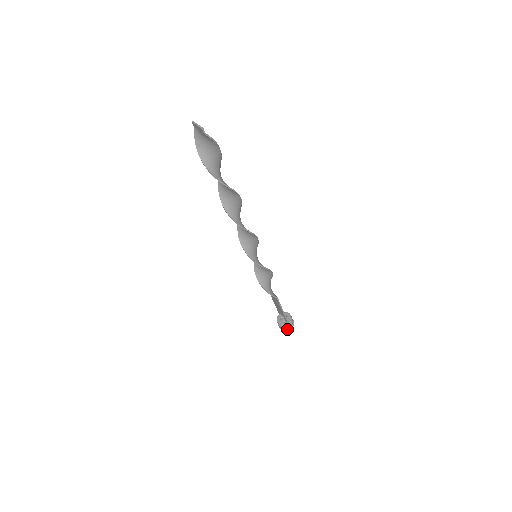
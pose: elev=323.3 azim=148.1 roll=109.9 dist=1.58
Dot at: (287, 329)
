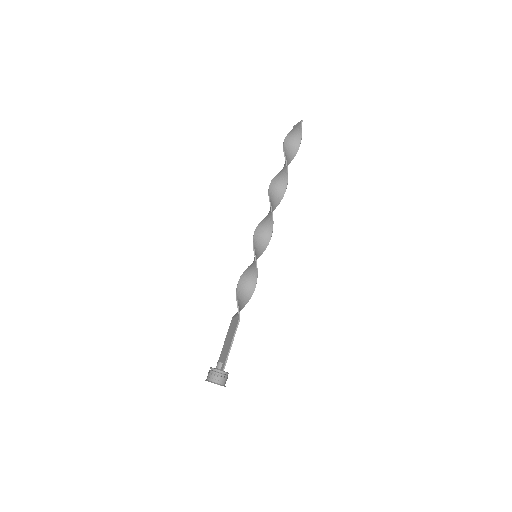
Dot at: (215, 382)
